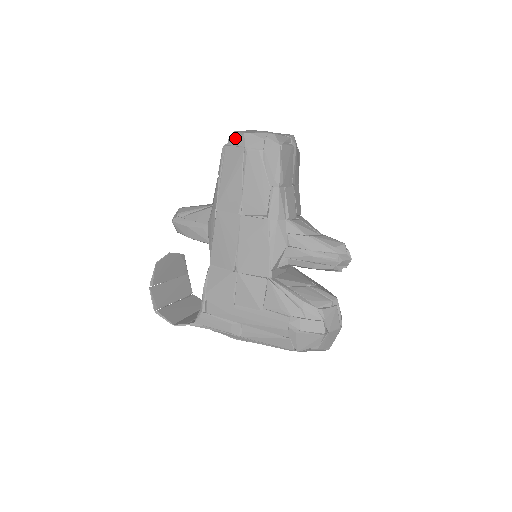
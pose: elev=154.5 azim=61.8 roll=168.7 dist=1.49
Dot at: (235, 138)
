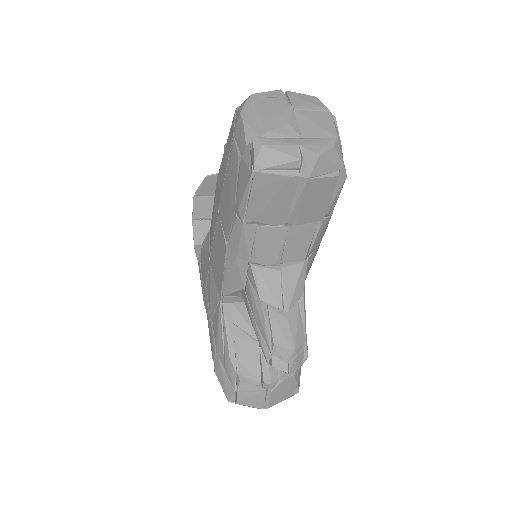
Dot at: (239, 109)
